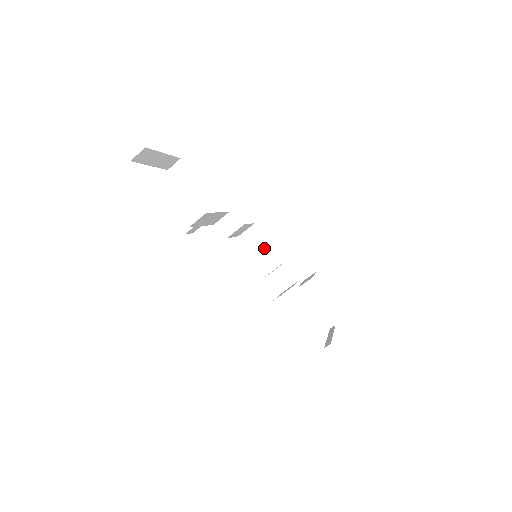
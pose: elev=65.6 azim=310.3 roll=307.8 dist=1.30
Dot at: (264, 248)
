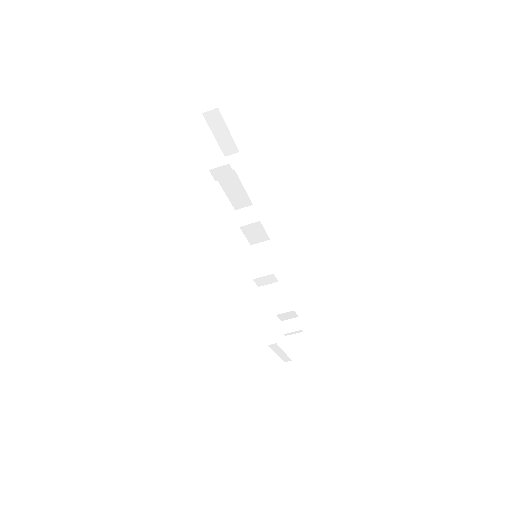
Dot at: (266, 255)
